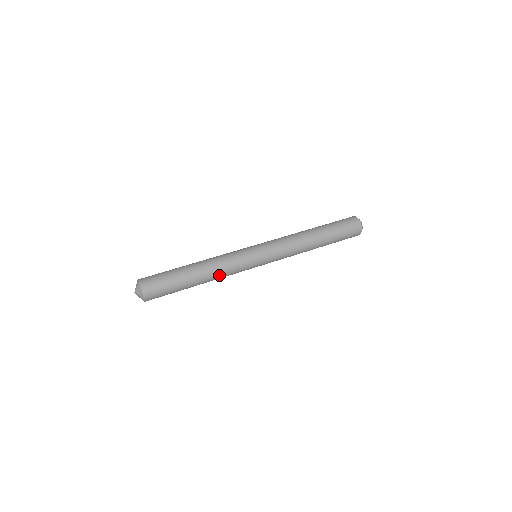
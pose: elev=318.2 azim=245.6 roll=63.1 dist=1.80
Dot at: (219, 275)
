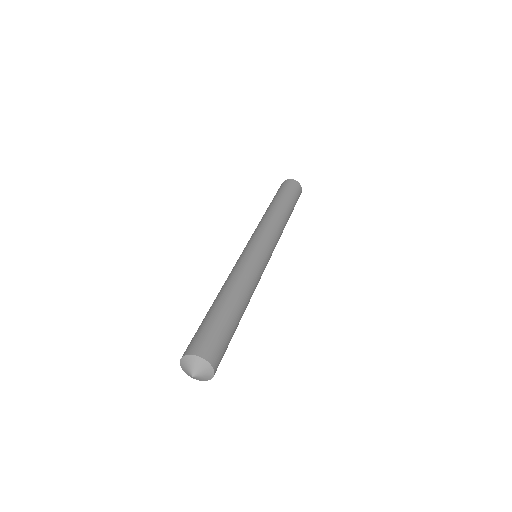
Dot at: (247, 284)
